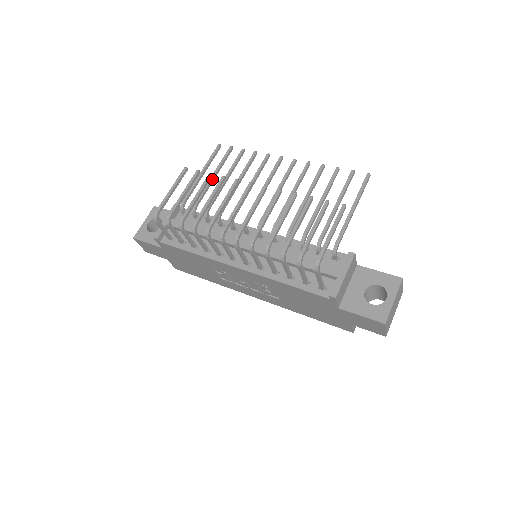
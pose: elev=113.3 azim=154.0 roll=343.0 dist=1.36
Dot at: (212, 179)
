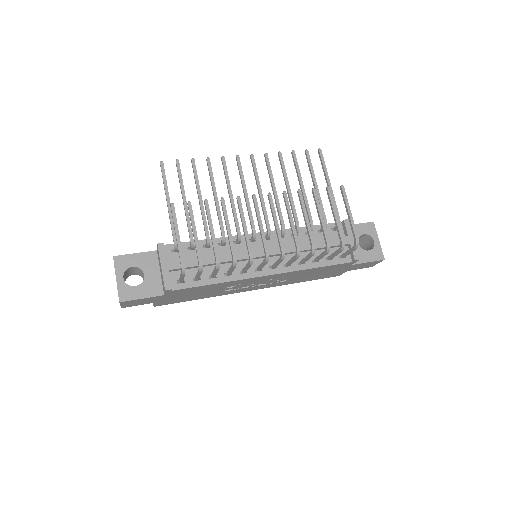
Dot at: (186, 203)
